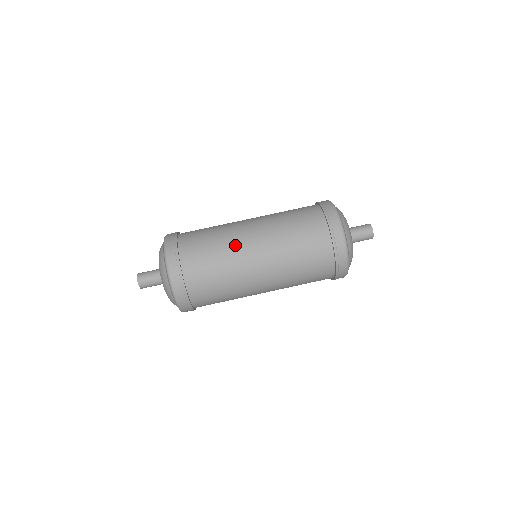
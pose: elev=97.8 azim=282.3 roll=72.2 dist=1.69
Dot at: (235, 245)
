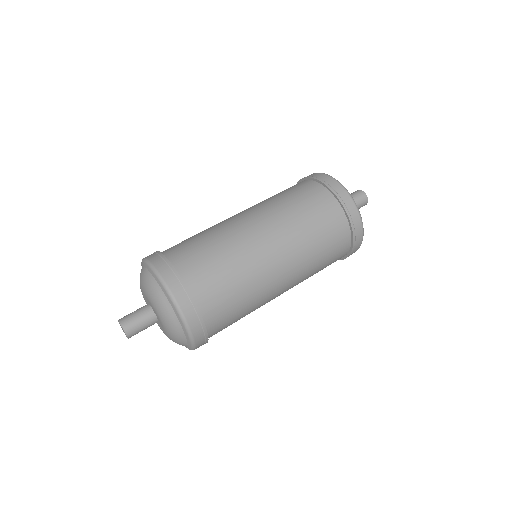
Dot at: occluded
